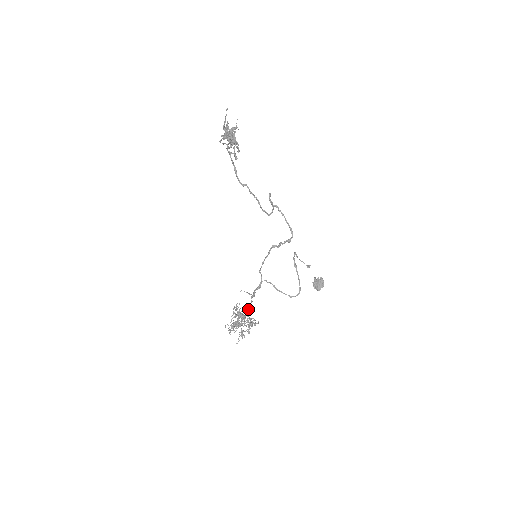
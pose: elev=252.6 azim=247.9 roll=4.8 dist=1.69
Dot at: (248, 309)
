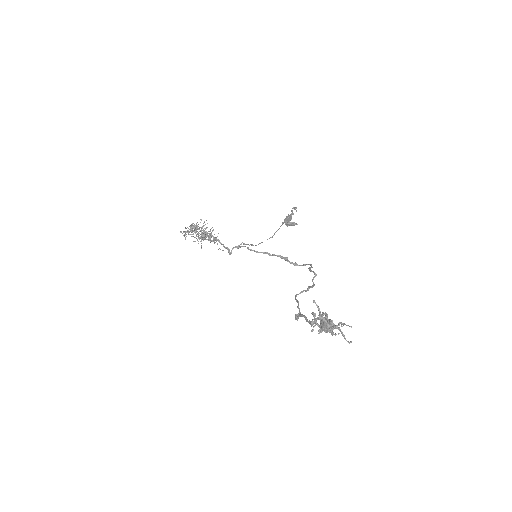
Dot at: (214, 239)
